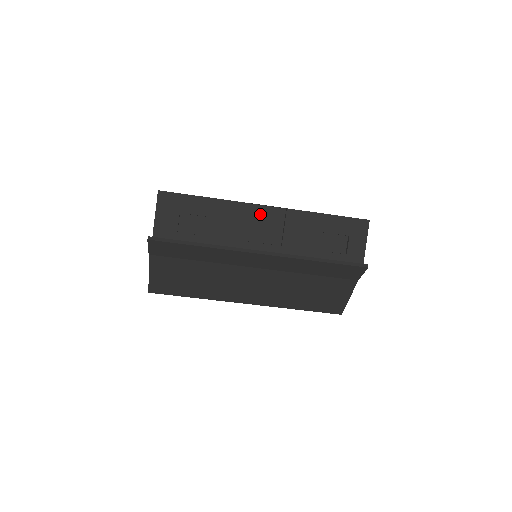
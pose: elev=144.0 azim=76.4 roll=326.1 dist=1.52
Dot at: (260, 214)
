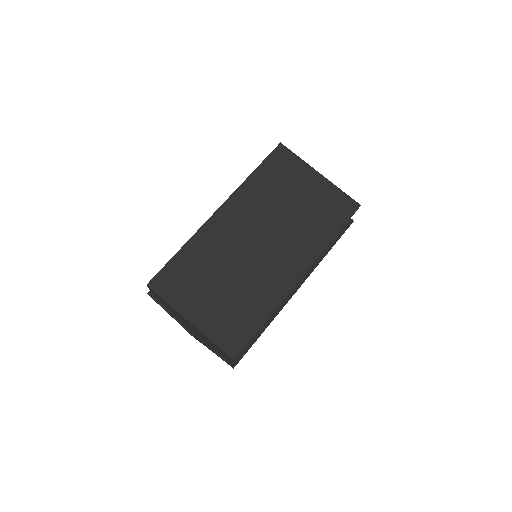
Dot at: occluded
